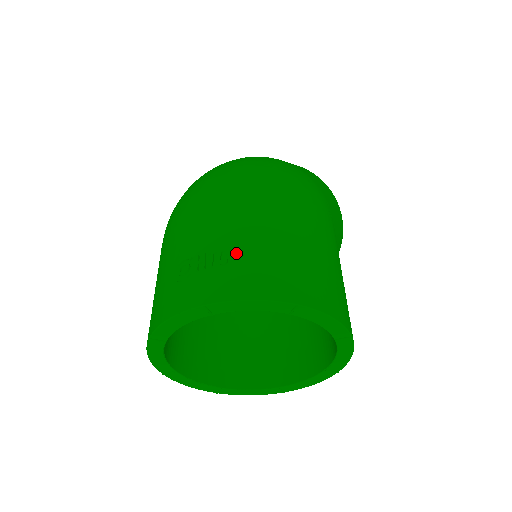
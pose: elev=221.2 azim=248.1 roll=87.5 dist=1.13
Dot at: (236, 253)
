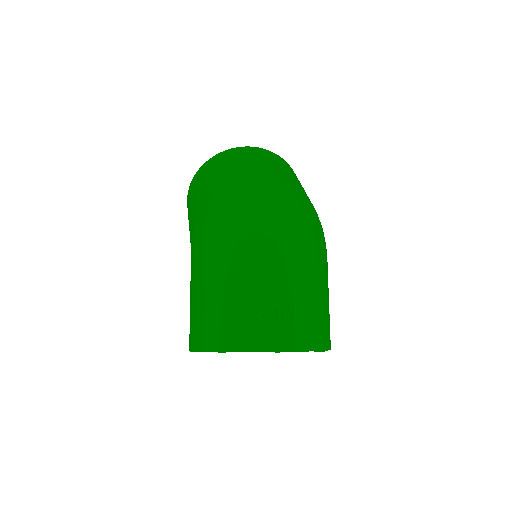
Dot at: (298, 312)
